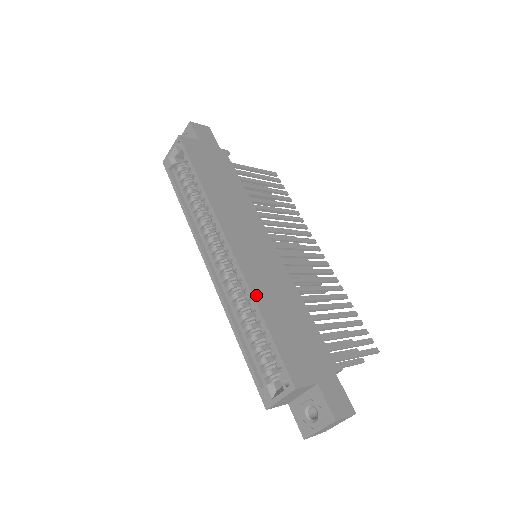
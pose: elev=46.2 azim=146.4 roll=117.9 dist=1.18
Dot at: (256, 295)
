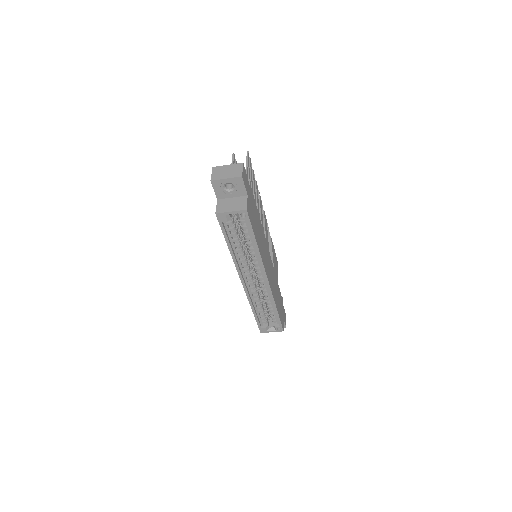
Dot at: (275, 301)
